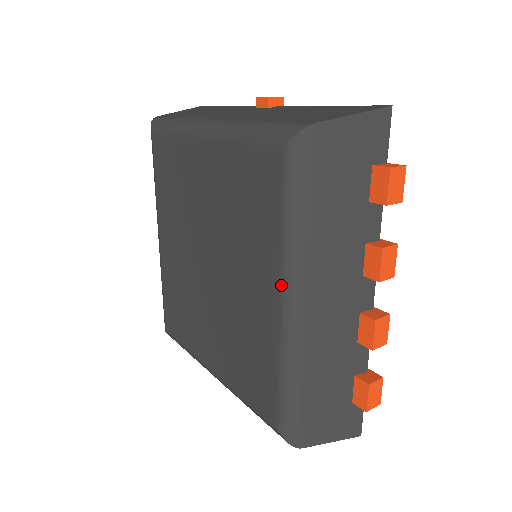
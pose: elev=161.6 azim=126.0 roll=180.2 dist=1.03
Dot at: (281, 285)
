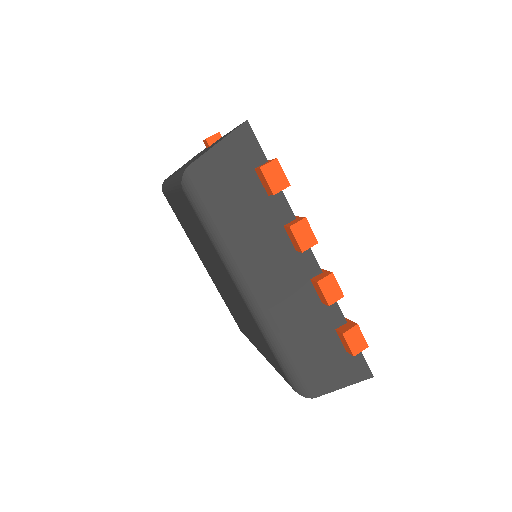
Dot at: (233, 281)
